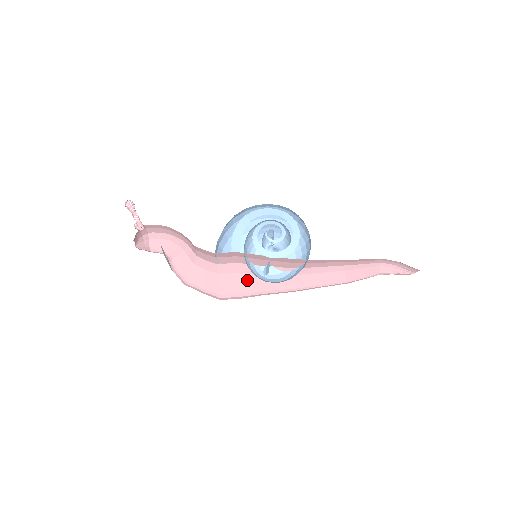
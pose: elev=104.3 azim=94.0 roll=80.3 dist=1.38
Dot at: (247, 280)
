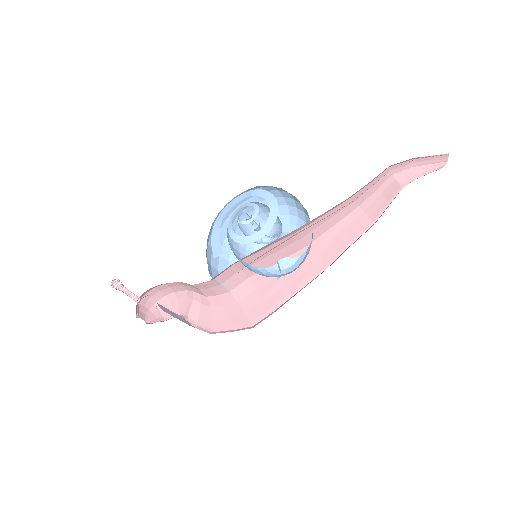
Dot at: (269, 290)
